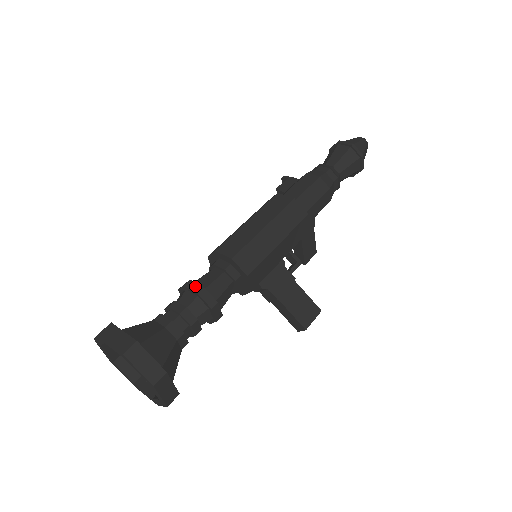
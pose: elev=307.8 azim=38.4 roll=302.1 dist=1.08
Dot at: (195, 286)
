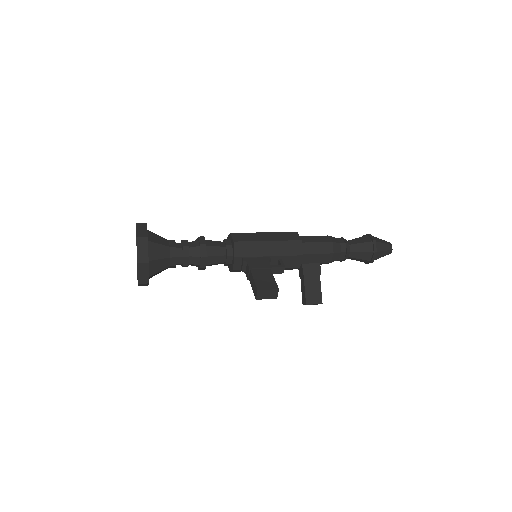
Dot at: occluded
